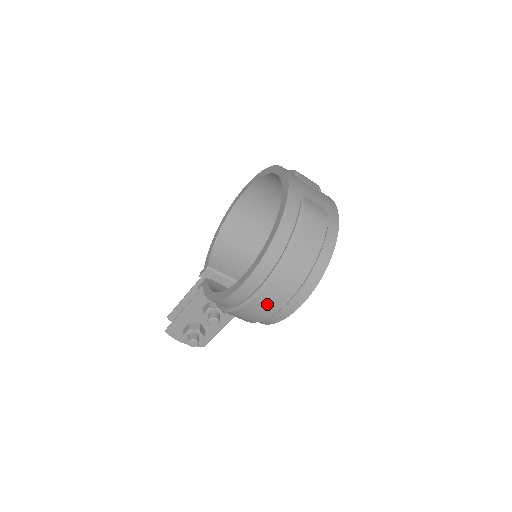
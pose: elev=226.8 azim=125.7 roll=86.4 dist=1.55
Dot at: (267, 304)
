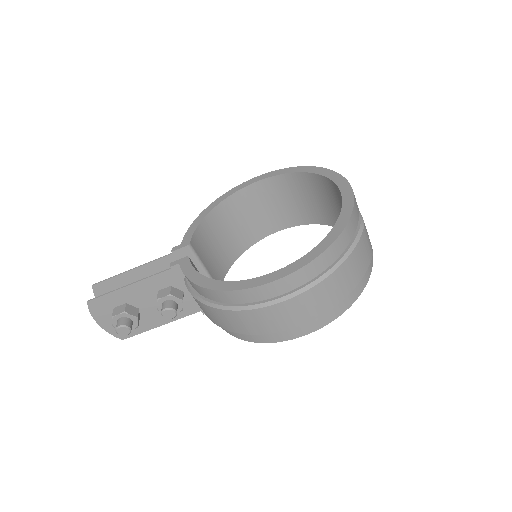
Dot at: (281, 317)
